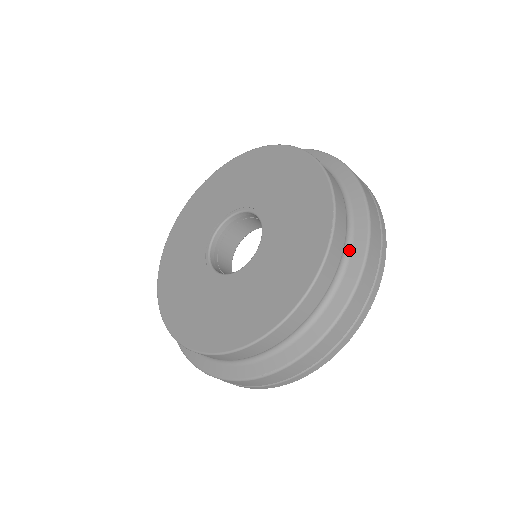
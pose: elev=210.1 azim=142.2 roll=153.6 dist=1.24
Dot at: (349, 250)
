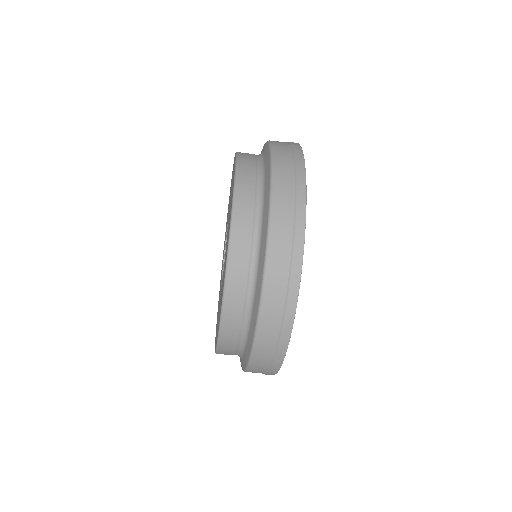
Dot at: (263, 163)
